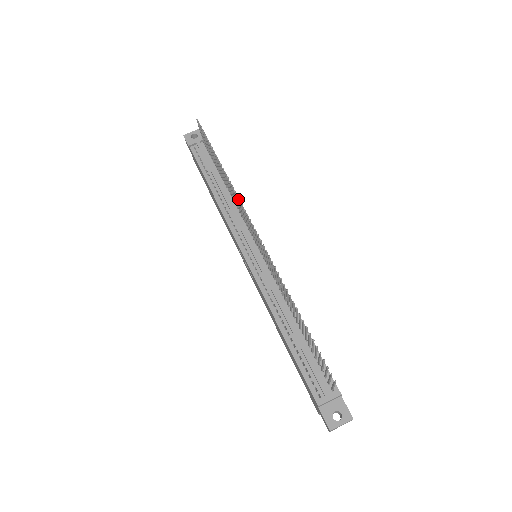
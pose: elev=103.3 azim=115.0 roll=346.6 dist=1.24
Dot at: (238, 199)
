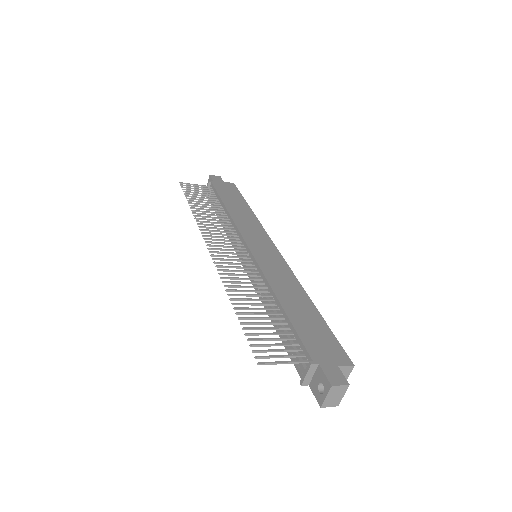
Dot at: (204, 227)
